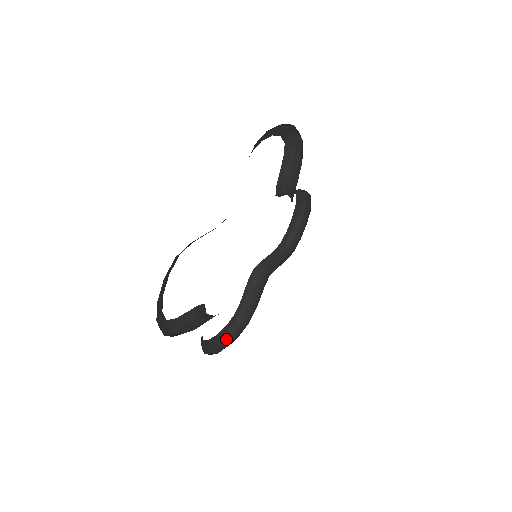
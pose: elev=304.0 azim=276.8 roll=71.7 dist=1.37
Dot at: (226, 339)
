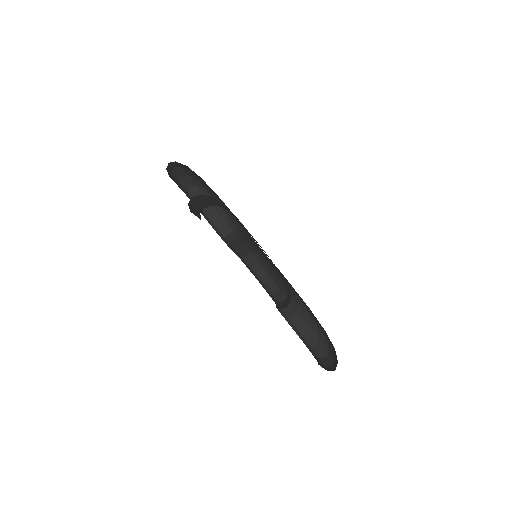
Dot at: (331, 368)
